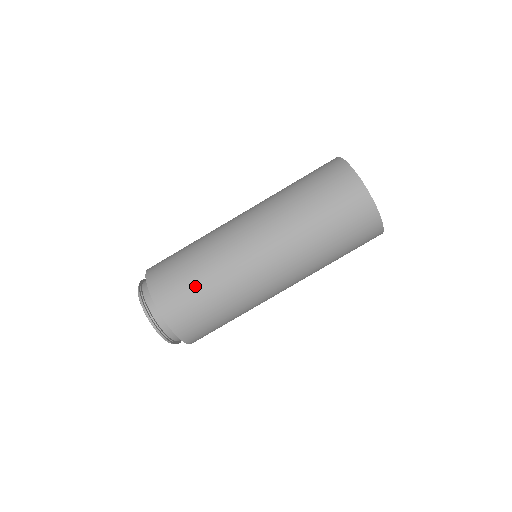
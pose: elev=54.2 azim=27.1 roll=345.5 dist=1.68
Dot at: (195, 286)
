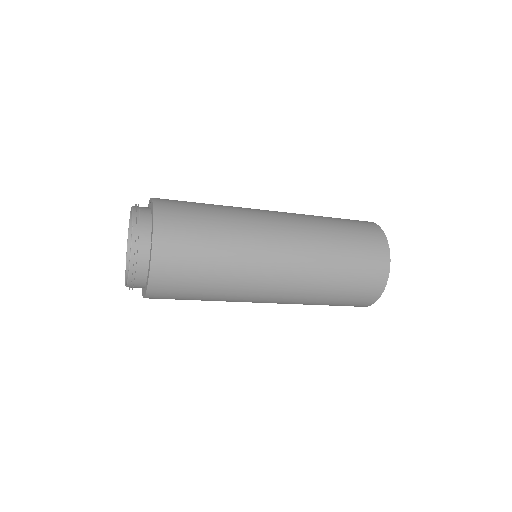
Dot at: (202, 266)
